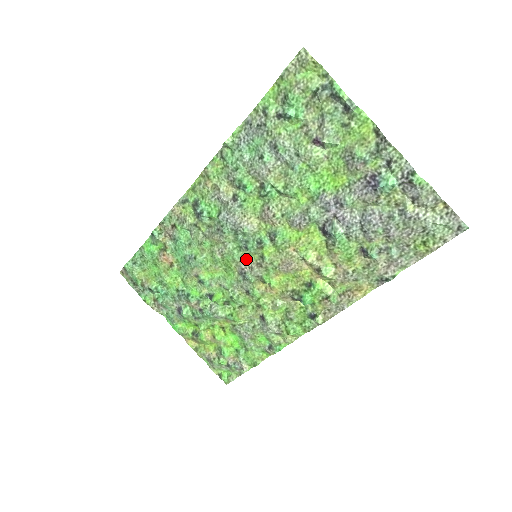
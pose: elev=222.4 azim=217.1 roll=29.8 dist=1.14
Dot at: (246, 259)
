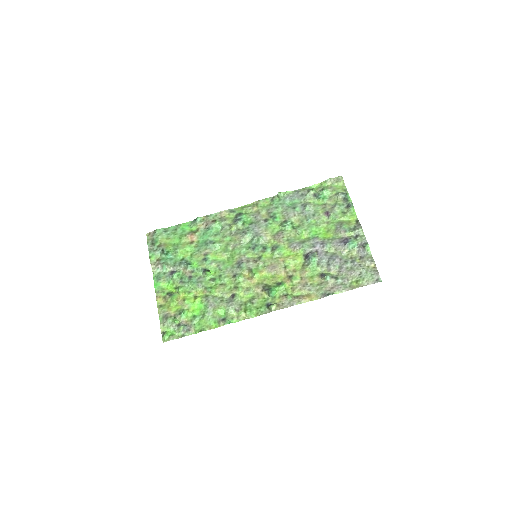
Dot at: (248, 256)
